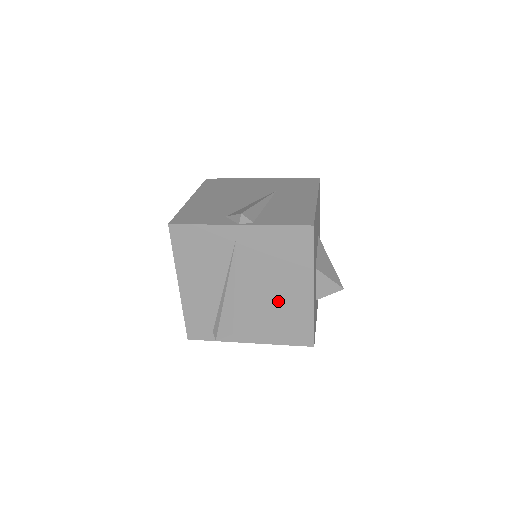
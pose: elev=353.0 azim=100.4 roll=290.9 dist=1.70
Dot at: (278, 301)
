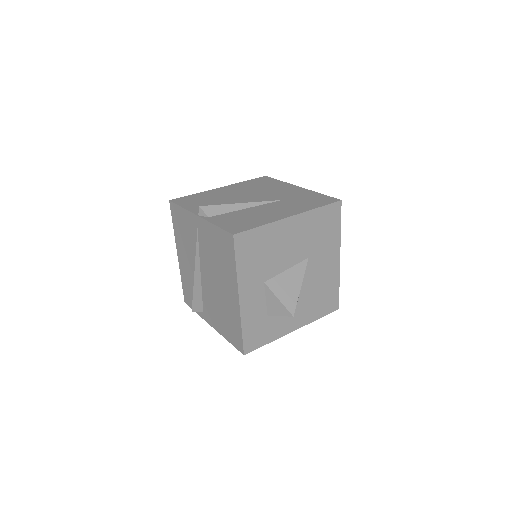
Dot at: (222, 297)
